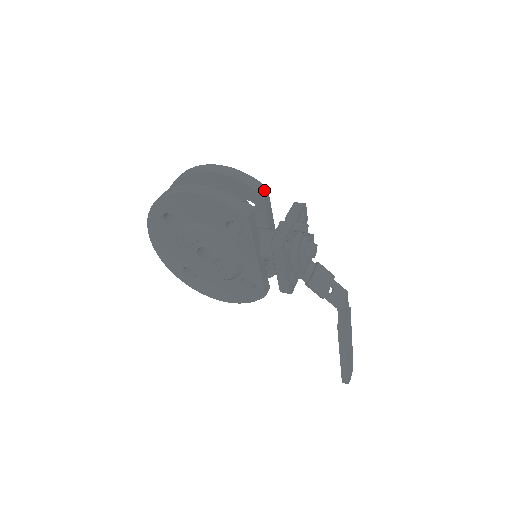
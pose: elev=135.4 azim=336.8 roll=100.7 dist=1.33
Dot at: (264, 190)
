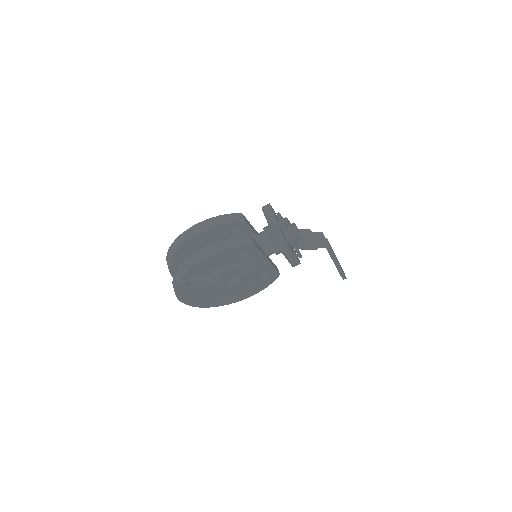
Dot at: (242, 217)
